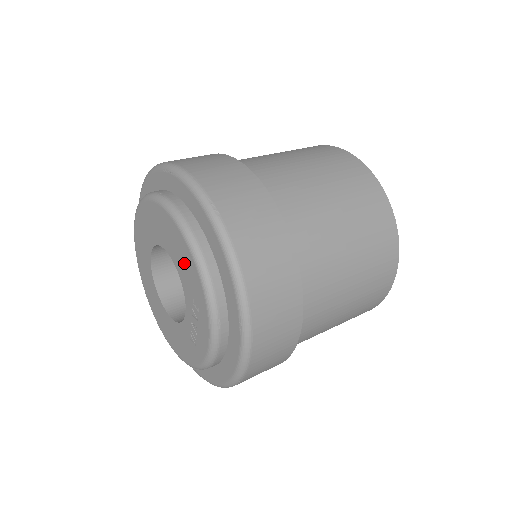
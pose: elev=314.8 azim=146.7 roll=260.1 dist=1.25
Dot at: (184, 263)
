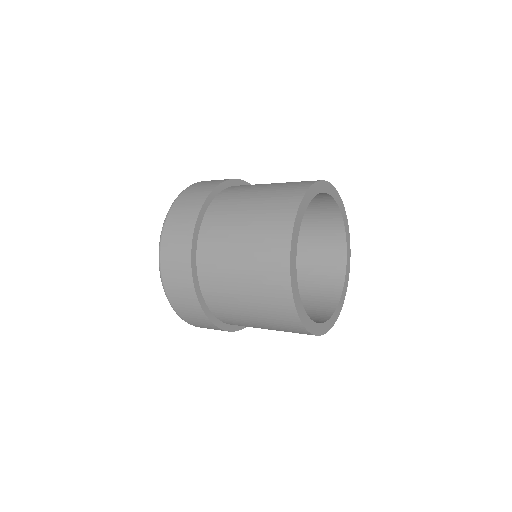
Dot at: occluded
